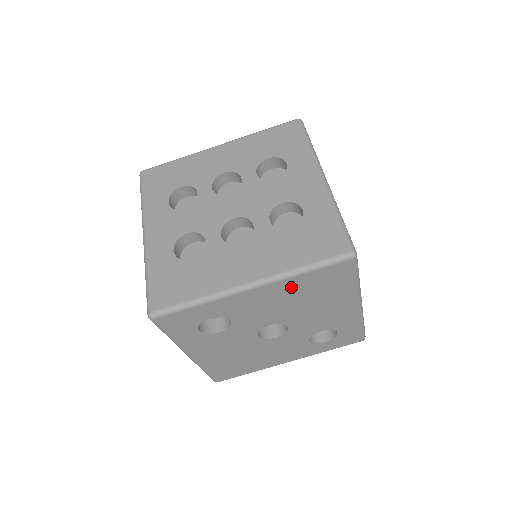
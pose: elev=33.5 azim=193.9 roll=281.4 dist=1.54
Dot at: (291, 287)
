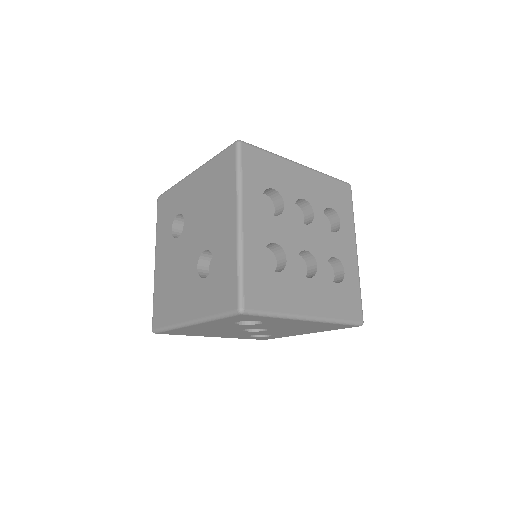
Dot at: (318, 324)
